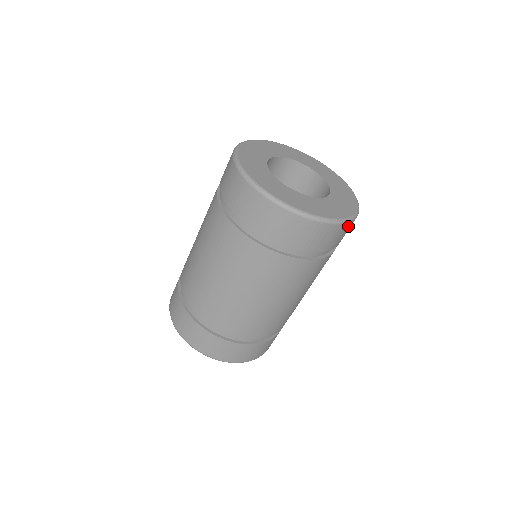
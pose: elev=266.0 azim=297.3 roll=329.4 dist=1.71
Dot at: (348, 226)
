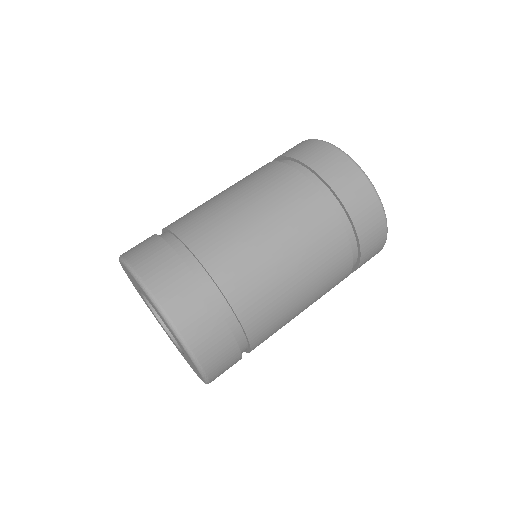
Dot at: occluded
